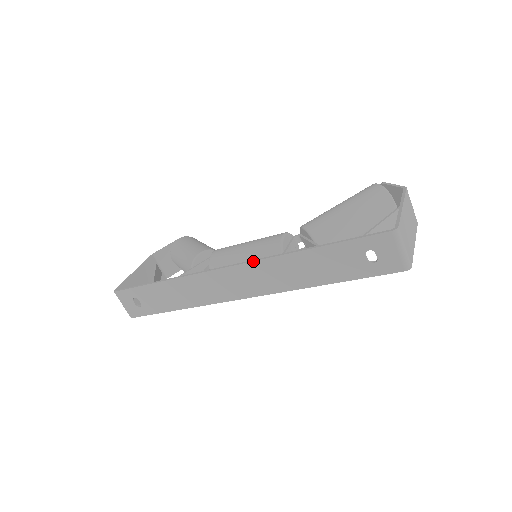
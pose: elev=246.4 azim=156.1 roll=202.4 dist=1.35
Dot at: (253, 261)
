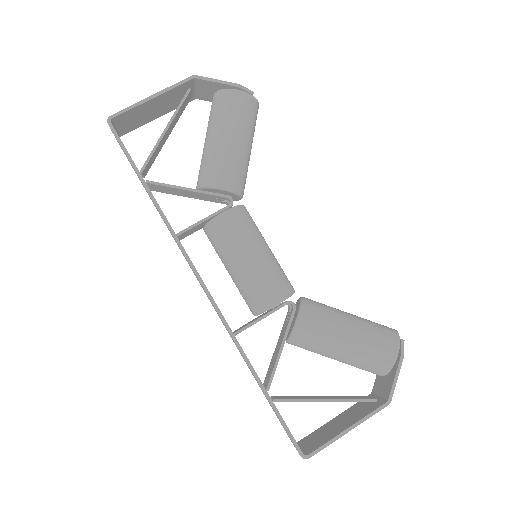
Dot at: (220, 317)
